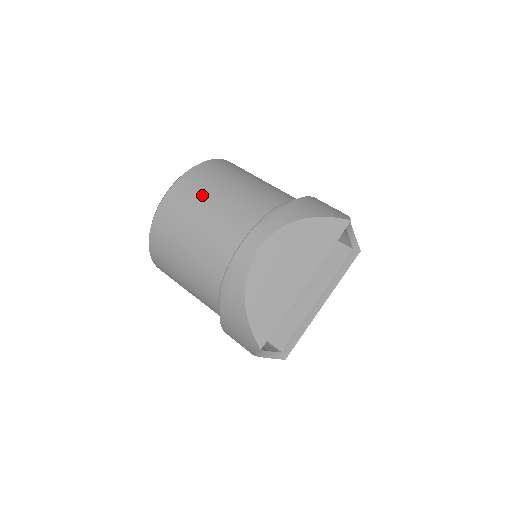
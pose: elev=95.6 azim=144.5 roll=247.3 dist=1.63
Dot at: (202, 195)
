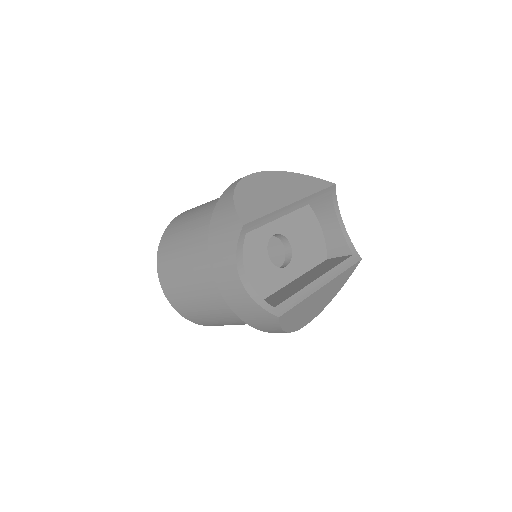
Dot at: occluded
